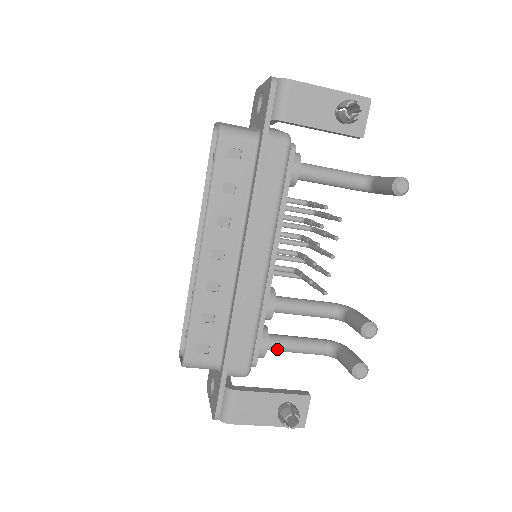
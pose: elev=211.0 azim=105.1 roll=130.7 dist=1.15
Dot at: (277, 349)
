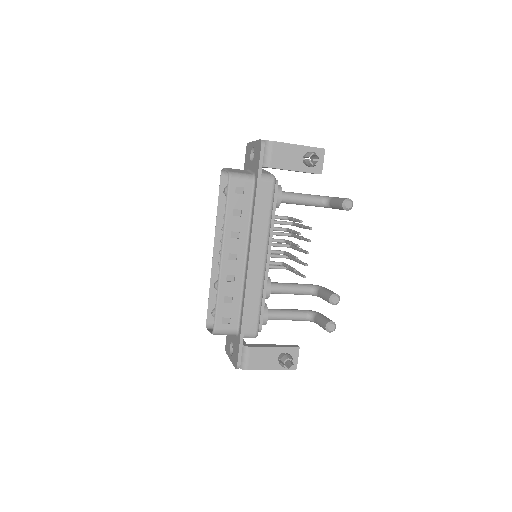
Dot at: (274, 318)
